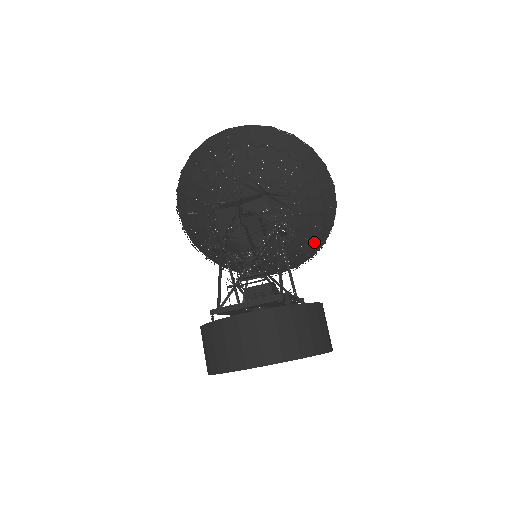
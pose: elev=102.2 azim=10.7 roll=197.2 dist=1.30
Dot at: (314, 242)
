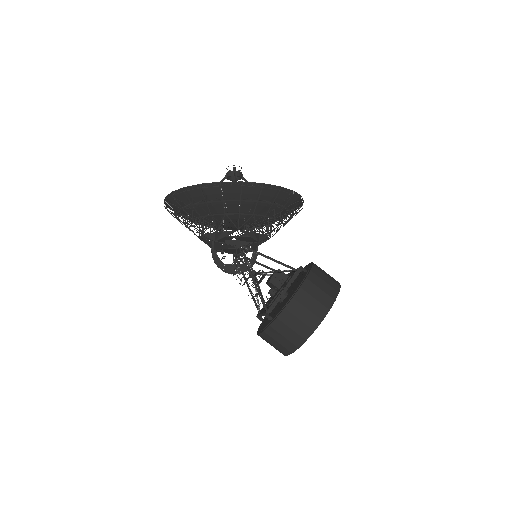
Dot at: (282, 208)
